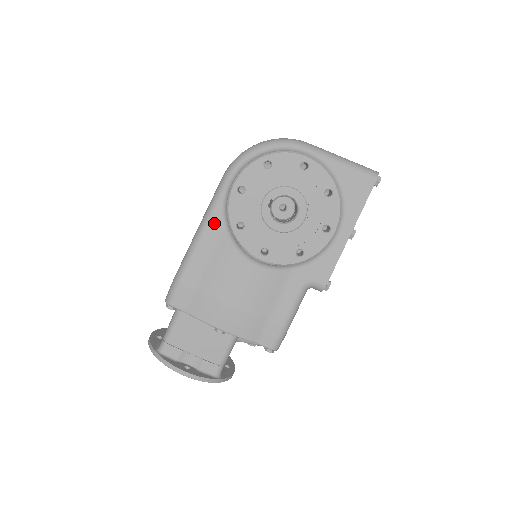
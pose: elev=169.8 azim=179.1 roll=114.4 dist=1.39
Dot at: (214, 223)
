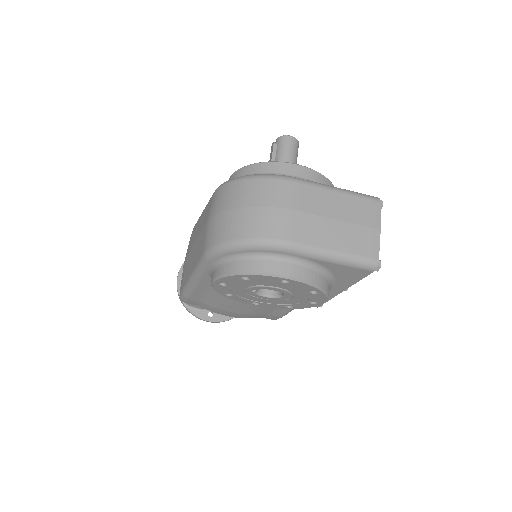
Dot at: (204, 281)
